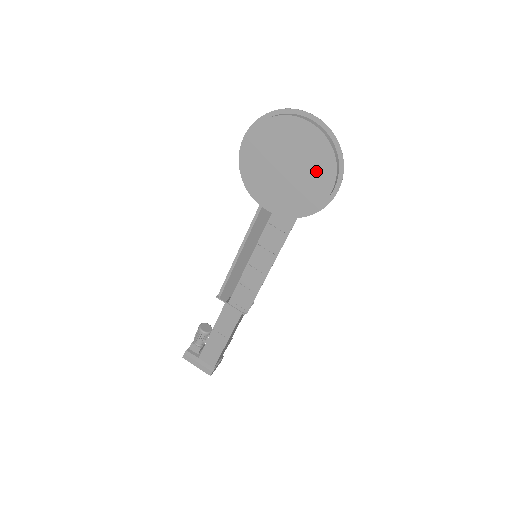
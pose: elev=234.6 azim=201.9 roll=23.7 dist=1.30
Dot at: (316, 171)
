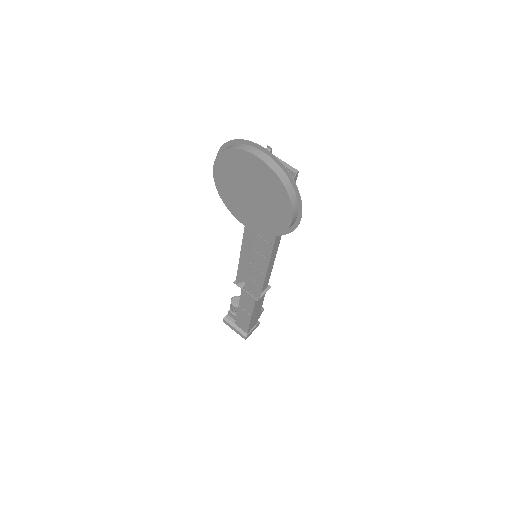
Dot at: (275, 201)
